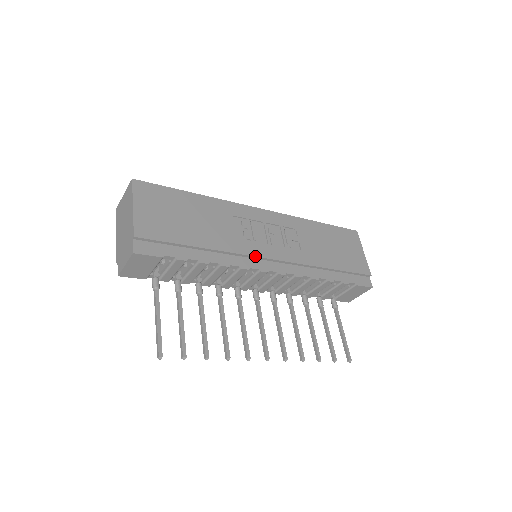
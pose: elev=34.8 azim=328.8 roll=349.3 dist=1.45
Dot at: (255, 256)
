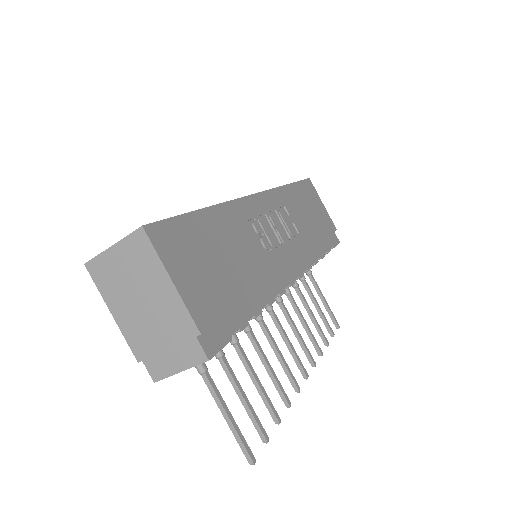
Dot at: occluded
